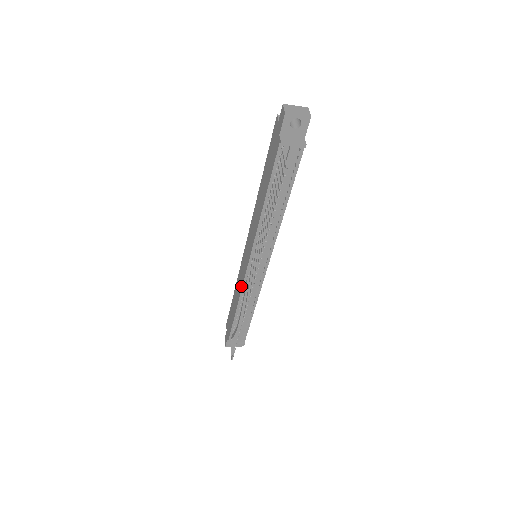
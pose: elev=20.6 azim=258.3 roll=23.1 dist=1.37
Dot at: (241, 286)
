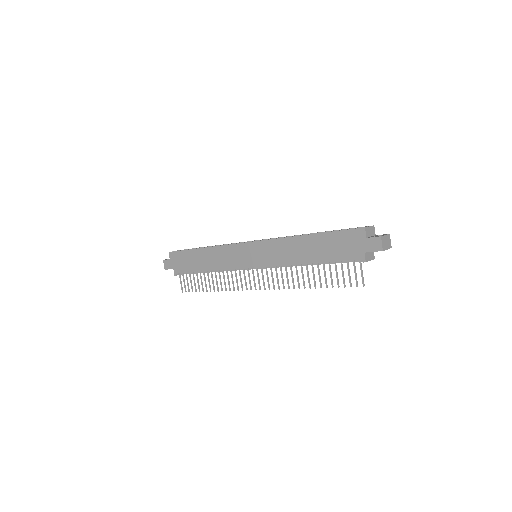
Dot at: (228, 267)
